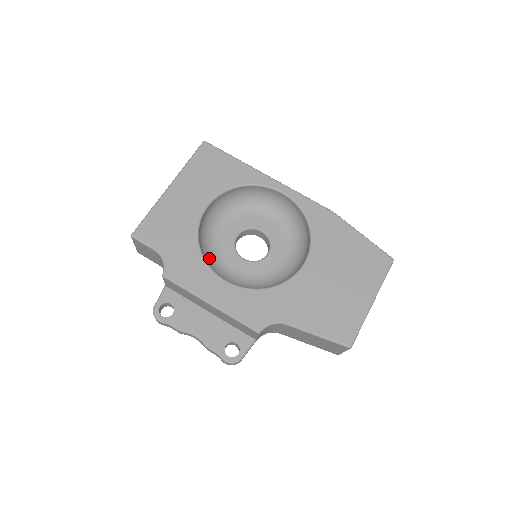
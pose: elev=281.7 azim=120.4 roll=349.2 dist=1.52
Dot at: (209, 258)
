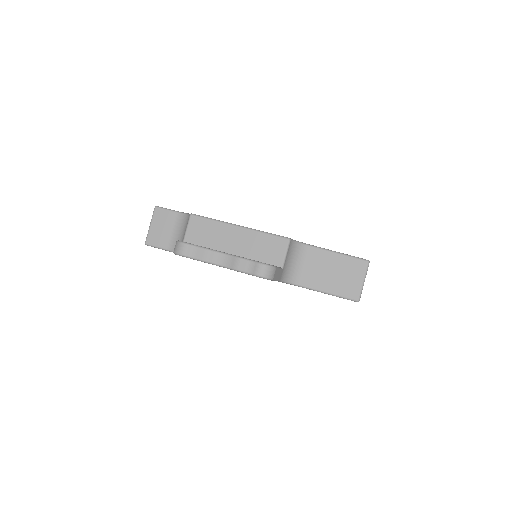
Dot at: occluded
